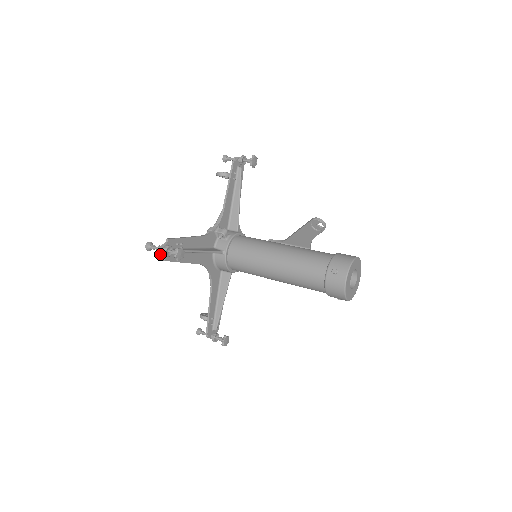
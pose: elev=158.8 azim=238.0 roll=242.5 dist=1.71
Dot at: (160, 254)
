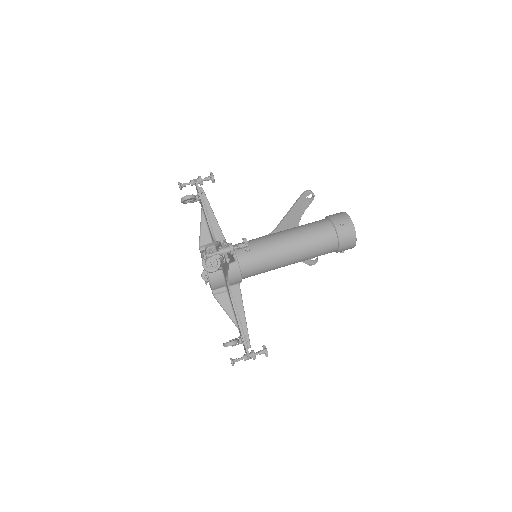
Dot at: (207, 267)
